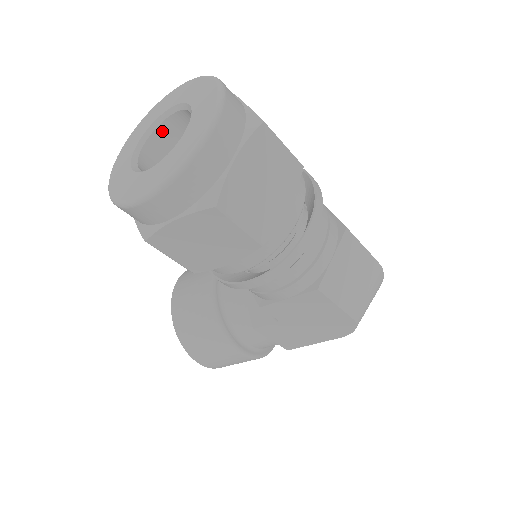
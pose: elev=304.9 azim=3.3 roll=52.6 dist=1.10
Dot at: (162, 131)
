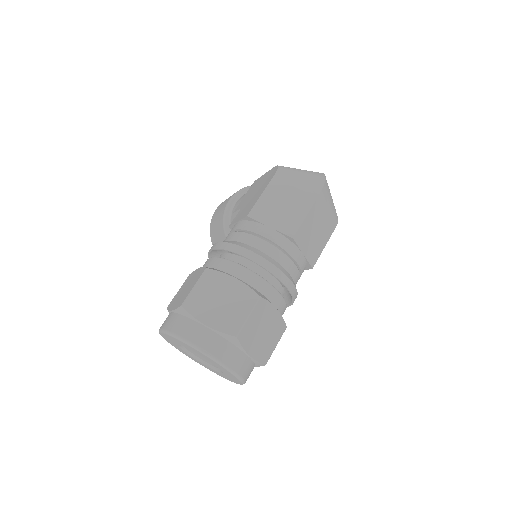
Dot at: occluded
